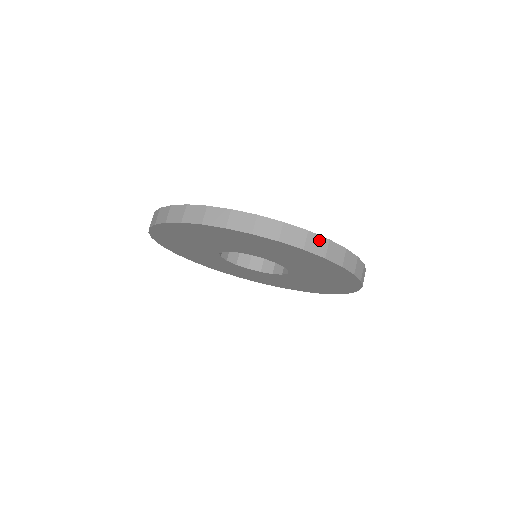
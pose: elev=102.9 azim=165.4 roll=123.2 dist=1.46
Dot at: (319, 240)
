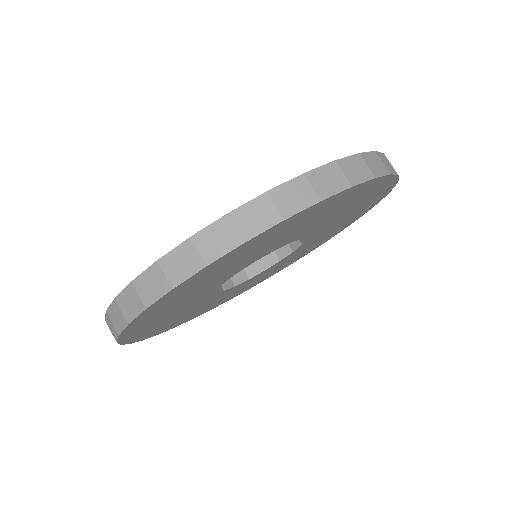
Dot at: (292, 188)
